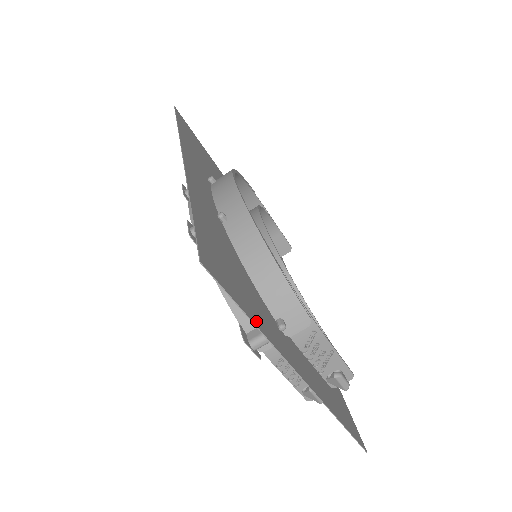
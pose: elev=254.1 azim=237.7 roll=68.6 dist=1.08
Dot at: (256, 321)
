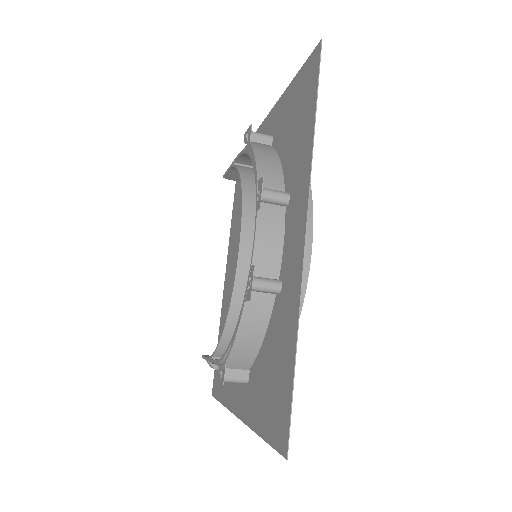
Dot at: (260, 427)
